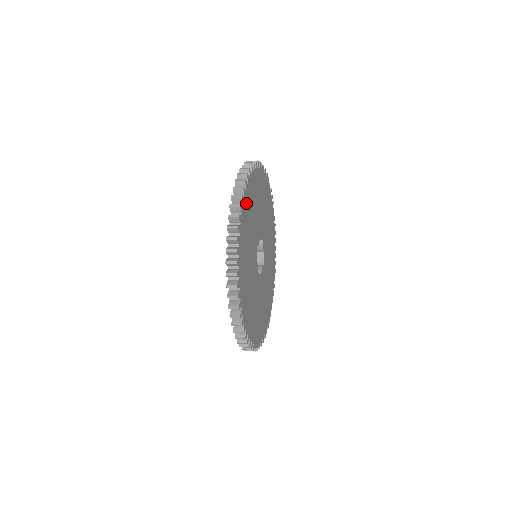
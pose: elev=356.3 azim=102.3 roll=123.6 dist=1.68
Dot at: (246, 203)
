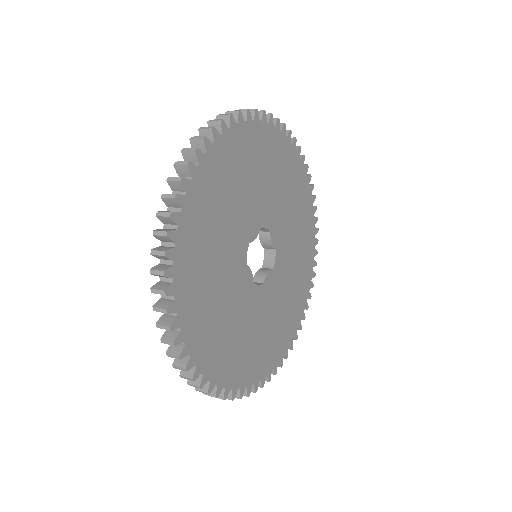
Dot at: (207, 175)
